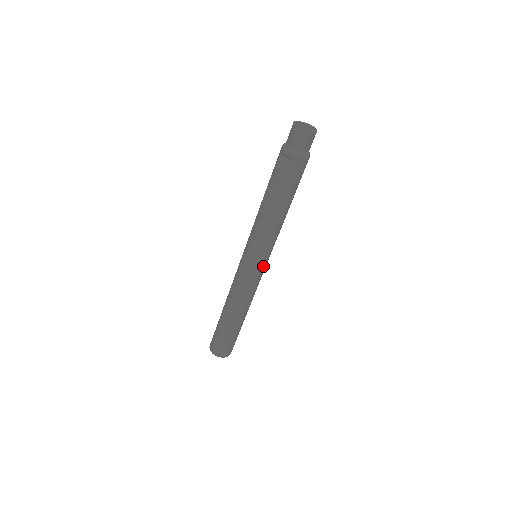
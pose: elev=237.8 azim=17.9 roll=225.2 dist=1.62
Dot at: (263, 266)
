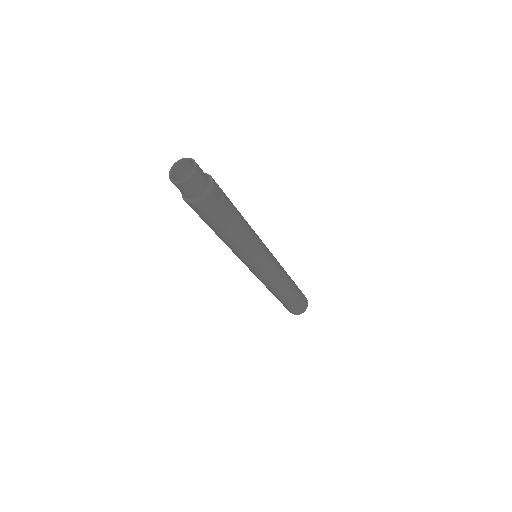
Dot at: (256, 270)
